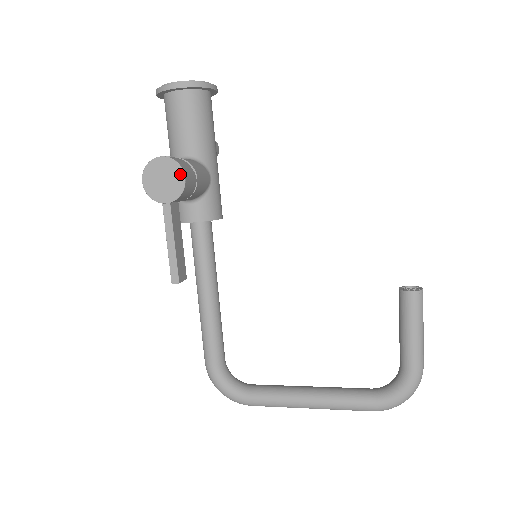
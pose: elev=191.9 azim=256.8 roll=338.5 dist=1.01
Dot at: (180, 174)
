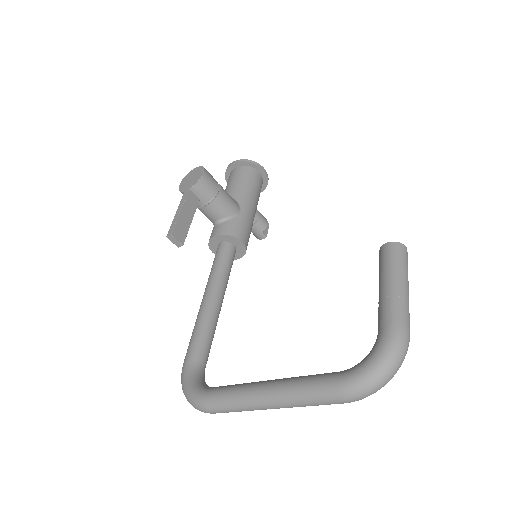
Dot at: (202, 172)
